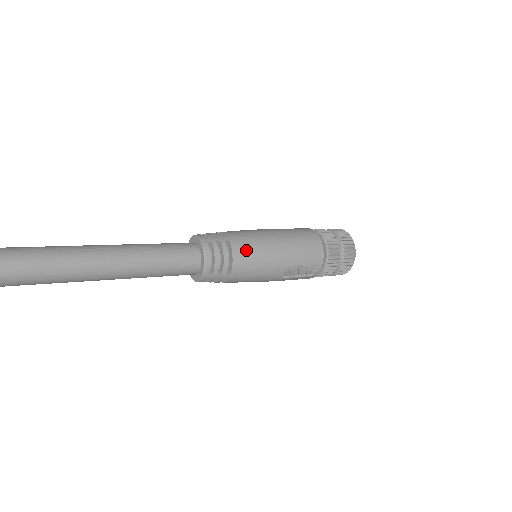
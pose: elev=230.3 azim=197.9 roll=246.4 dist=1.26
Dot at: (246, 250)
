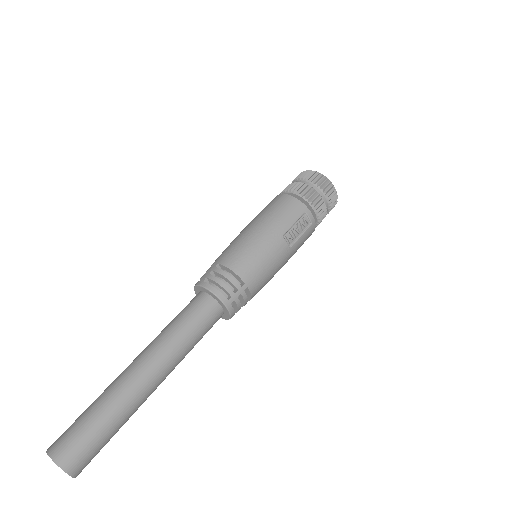
Dot at: (237, 256)
